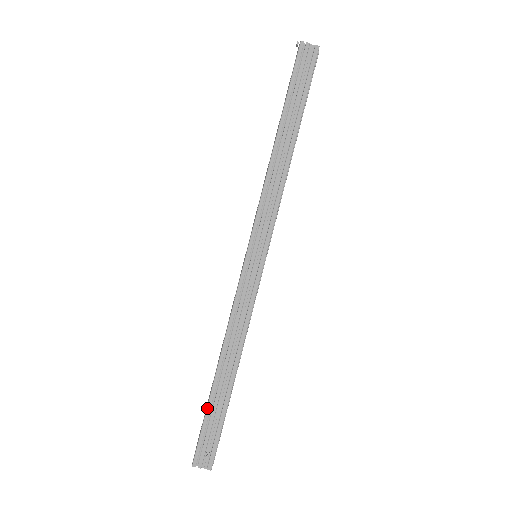
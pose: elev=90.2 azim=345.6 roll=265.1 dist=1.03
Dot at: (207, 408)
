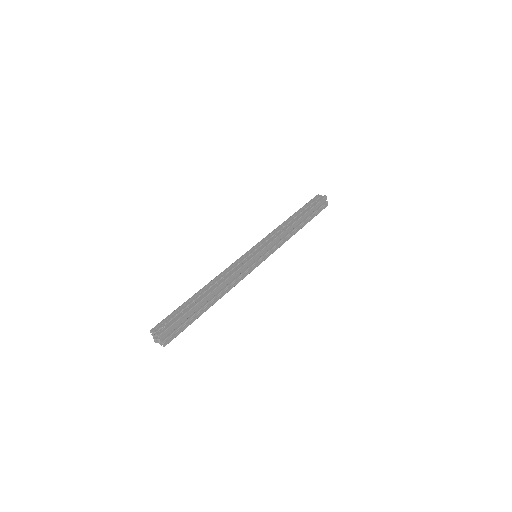
Dot at: (182, 304)
